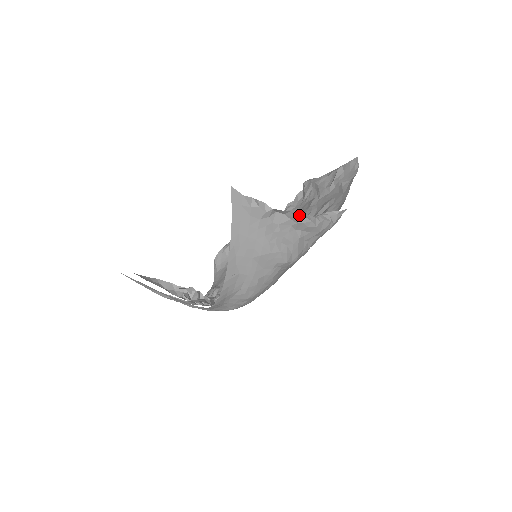
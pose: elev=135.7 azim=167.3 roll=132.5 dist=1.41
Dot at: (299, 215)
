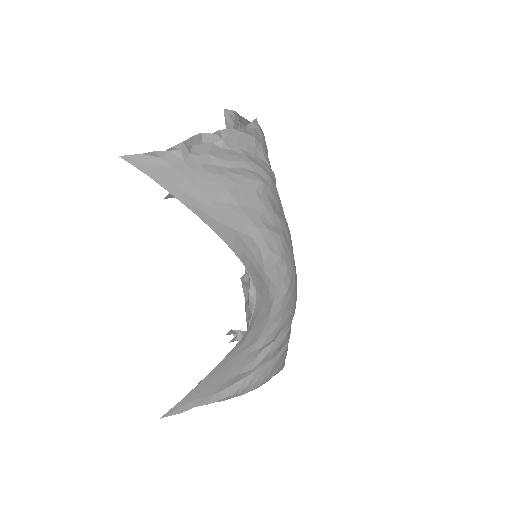
Dot at: (215, 132)
